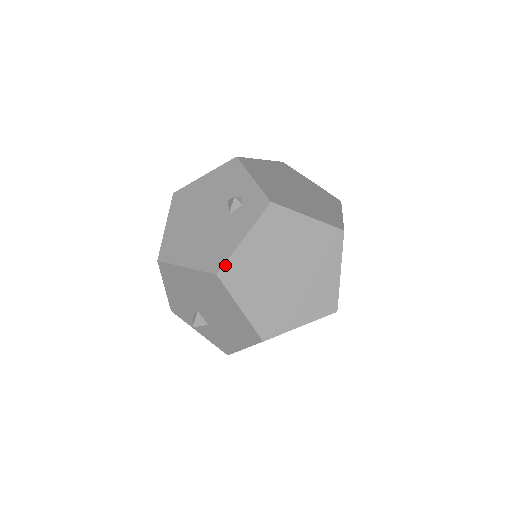
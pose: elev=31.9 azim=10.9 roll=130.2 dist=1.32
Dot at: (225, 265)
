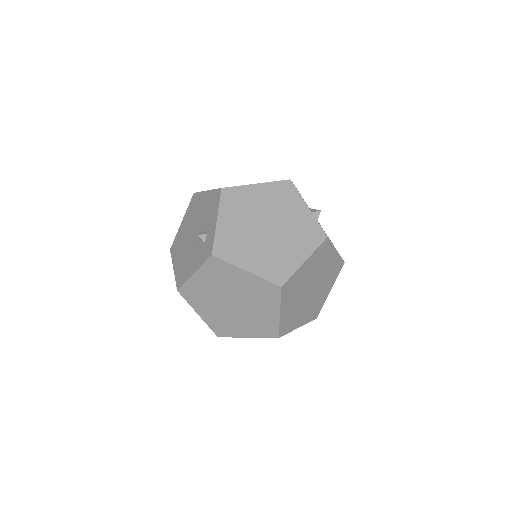
Dot at: (182, 287)
